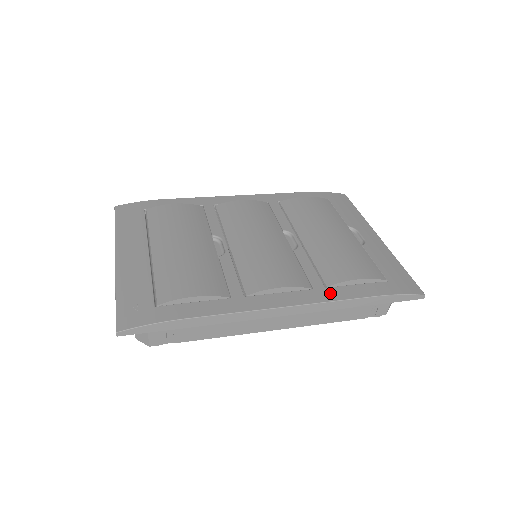
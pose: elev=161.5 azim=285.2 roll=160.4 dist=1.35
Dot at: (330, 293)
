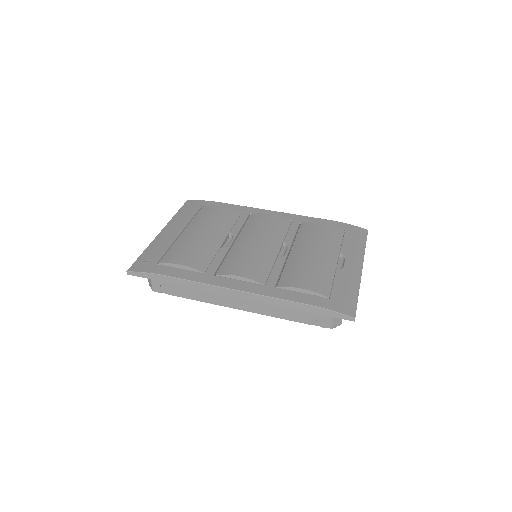
Dot at: (274, 291)
